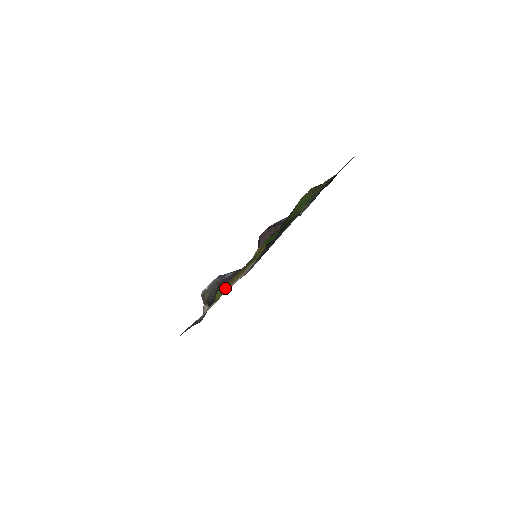
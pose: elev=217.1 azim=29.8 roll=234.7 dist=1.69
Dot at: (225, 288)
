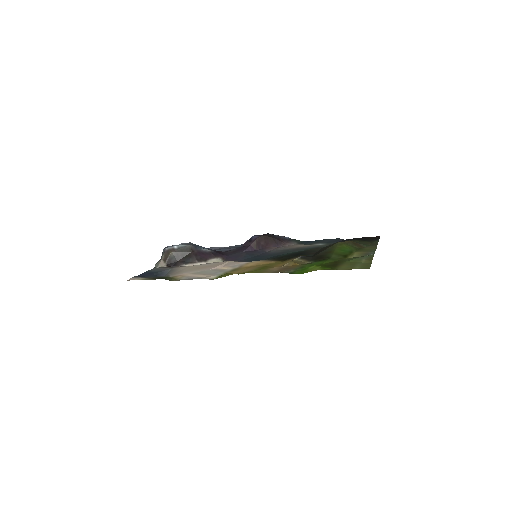
Dot at: occluded
